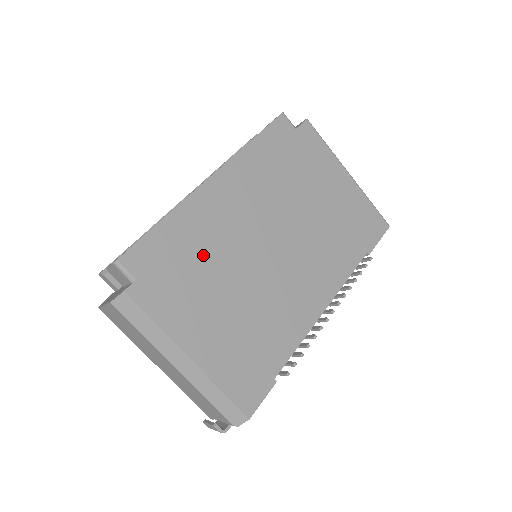
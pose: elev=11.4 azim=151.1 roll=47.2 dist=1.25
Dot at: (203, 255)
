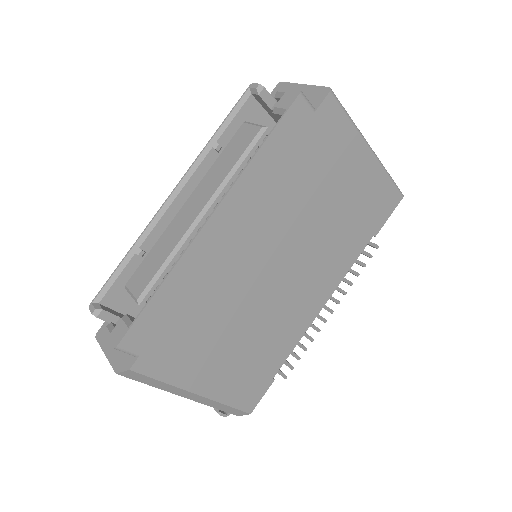
Dot at: (205, 306)
